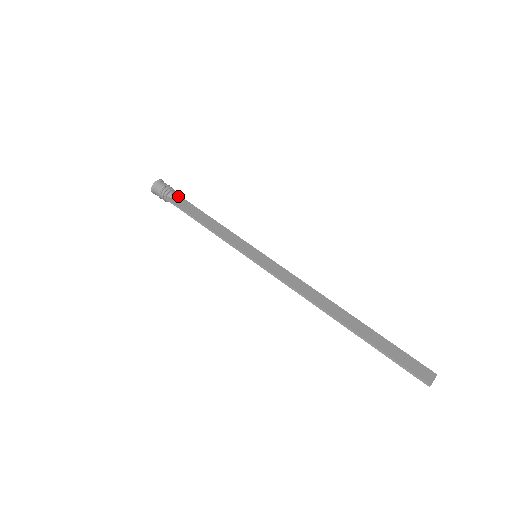
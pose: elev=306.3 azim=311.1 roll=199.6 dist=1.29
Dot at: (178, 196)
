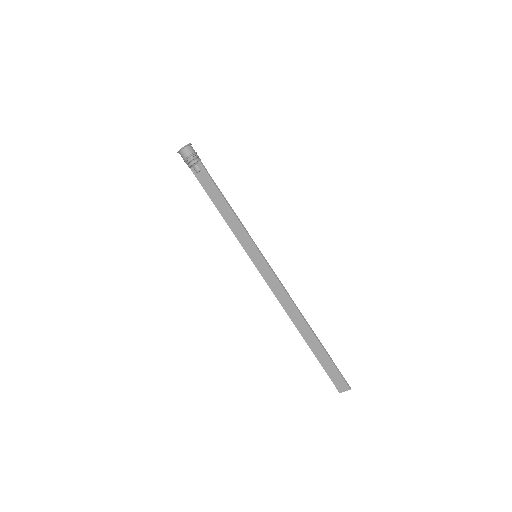
Dot at: (201, 166)
